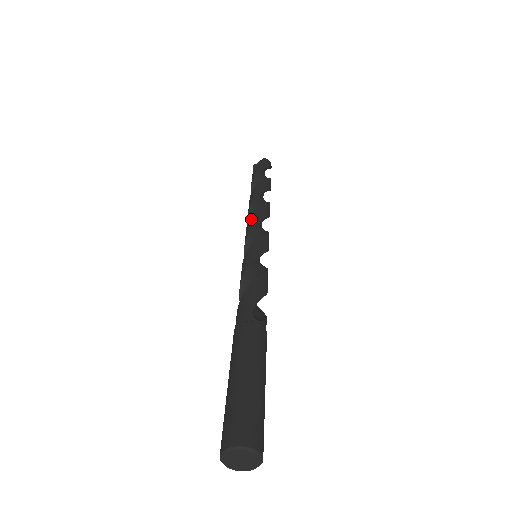
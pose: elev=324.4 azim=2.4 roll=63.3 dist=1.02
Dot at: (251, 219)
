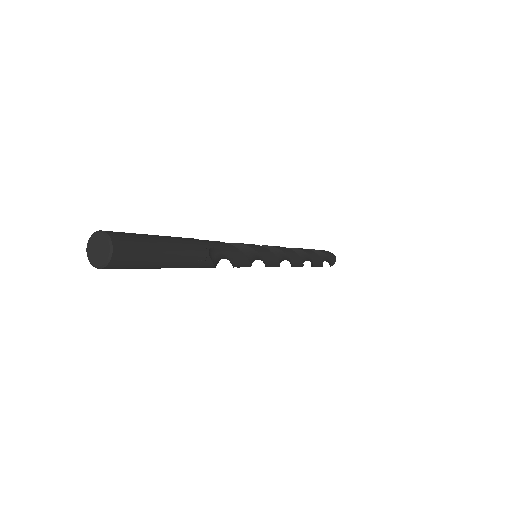
Dot at: (282, 247)
